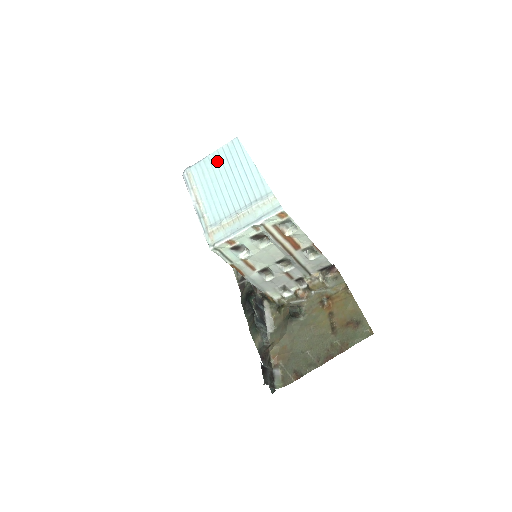
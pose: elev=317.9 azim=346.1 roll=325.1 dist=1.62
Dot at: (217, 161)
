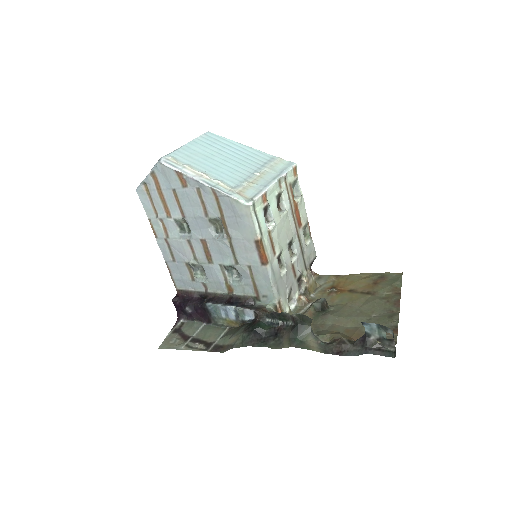
Dot at: (199, 147)
